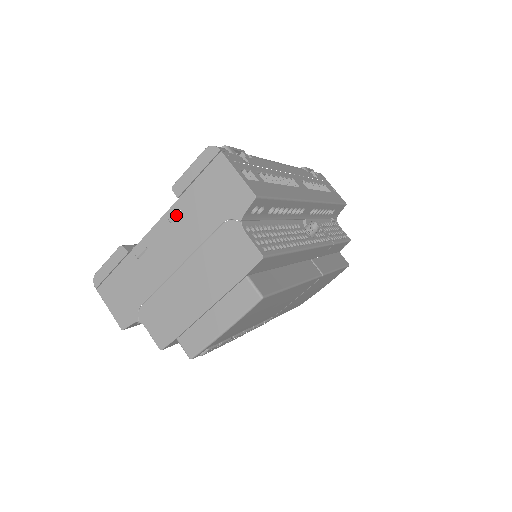
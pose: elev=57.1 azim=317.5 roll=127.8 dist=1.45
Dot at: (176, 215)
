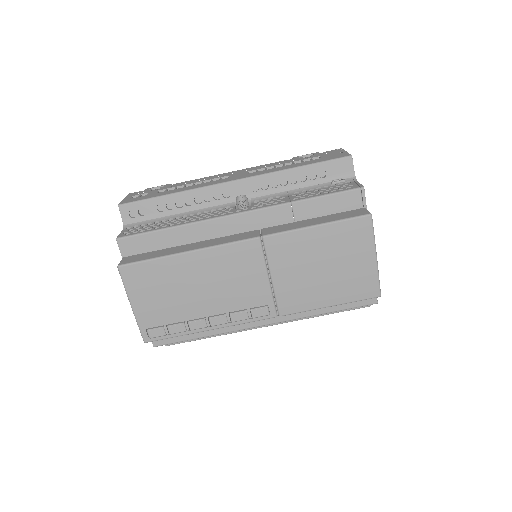
Dot at: occluded
